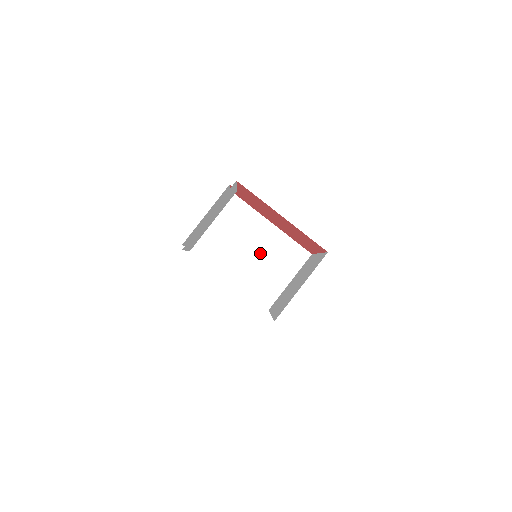
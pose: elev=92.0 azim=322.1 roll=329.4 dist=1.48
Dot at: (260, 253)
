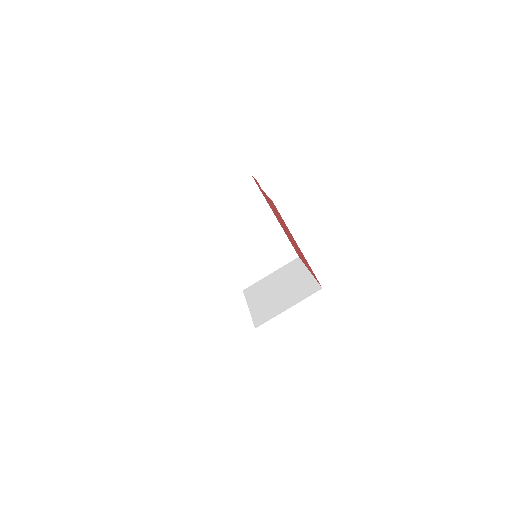
Dot at: (255, 241)
